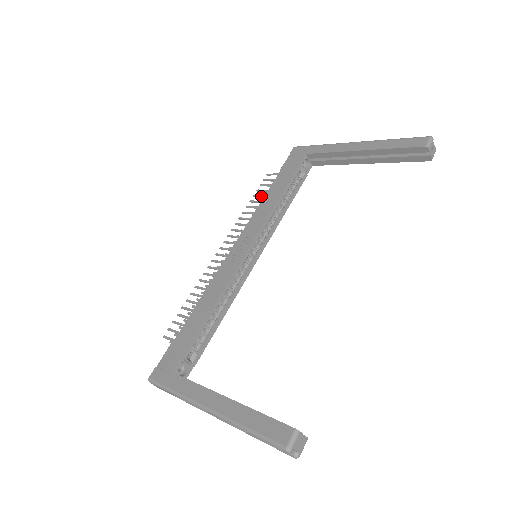
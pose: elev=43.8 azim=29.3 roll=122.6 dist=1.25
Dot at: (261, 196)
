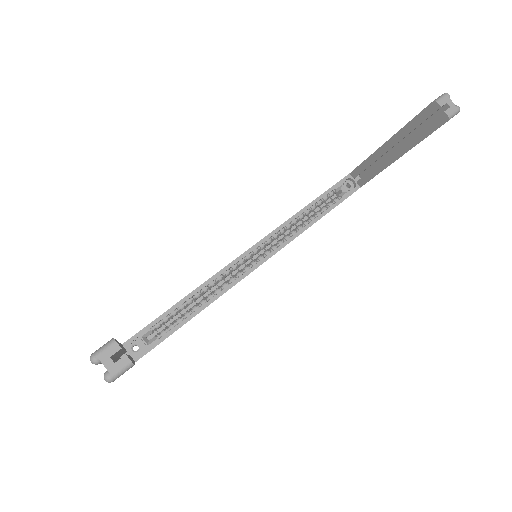
Dot at: occluded
